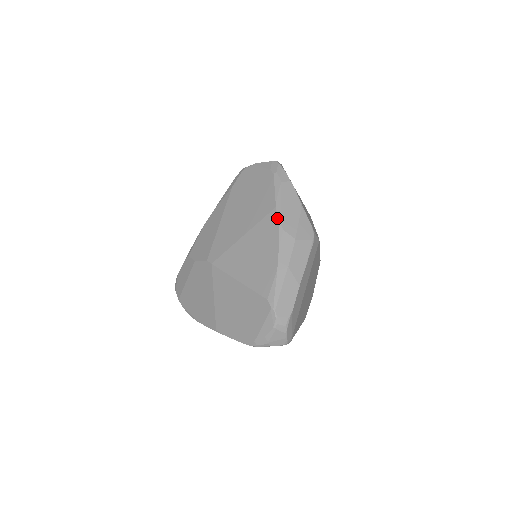
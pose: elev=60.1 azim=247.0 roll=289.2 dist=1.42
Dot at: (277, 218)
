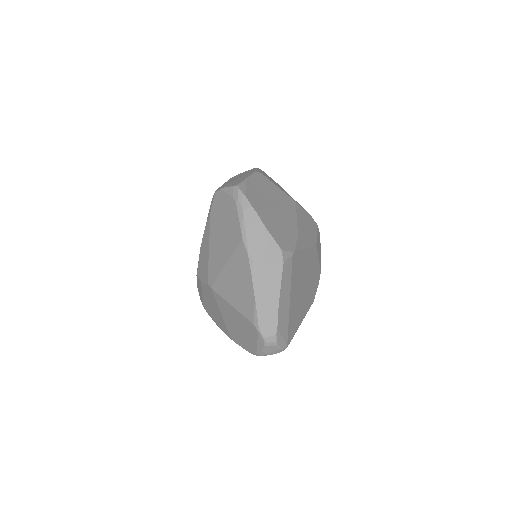
Dot at: (245, 249)
